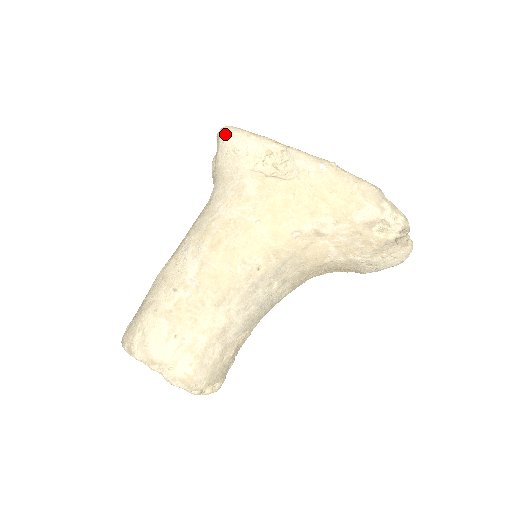
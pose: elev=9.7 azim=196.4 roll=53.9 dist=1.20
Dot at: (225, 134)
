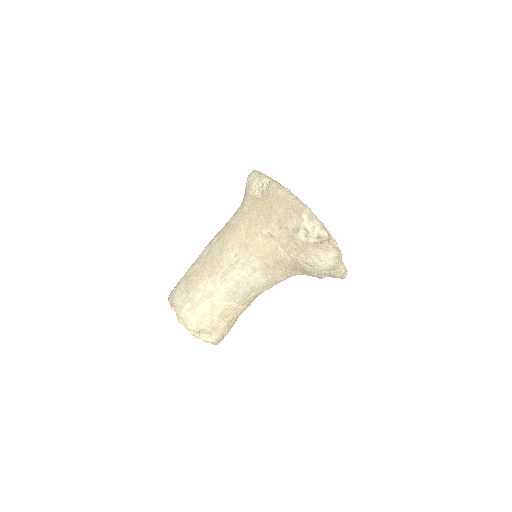
Dot at: (249, 174)
